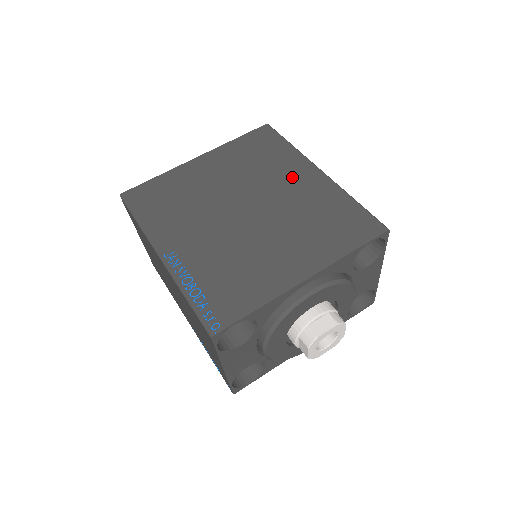
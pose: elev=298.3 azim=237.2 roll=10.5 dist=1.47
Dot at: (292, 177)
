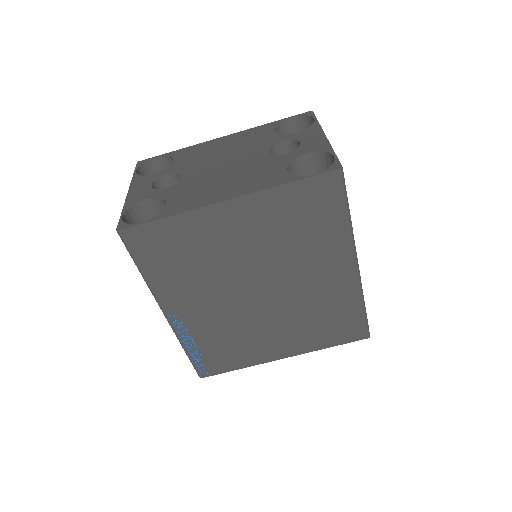
Dot at: (324, 266)
